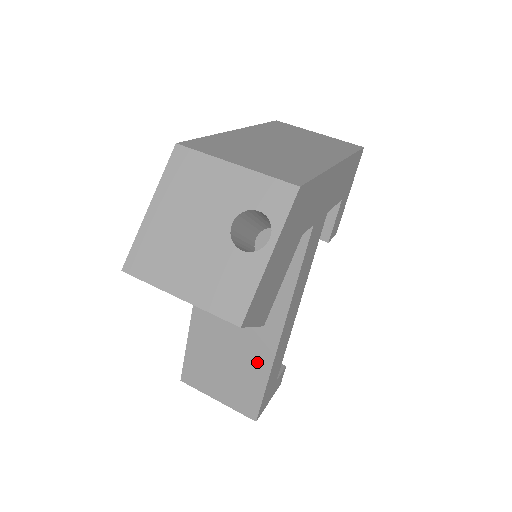
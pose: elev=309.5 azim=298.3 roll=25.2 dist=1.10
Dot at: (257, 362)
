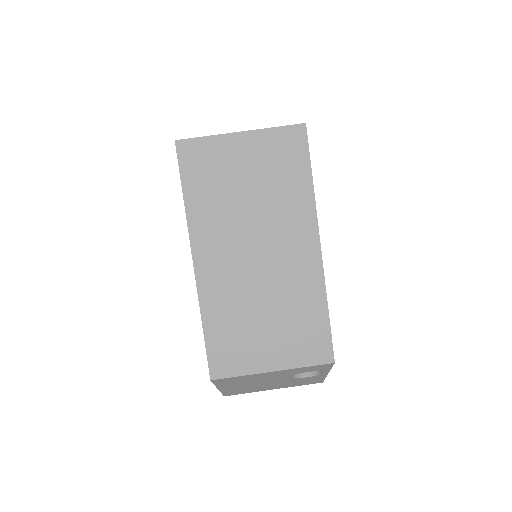
Dot at: occluded
